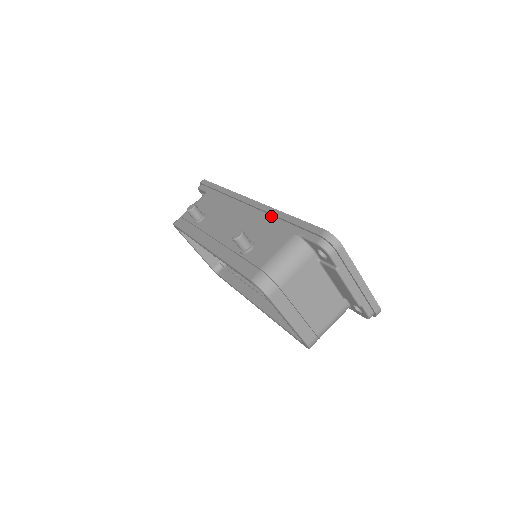
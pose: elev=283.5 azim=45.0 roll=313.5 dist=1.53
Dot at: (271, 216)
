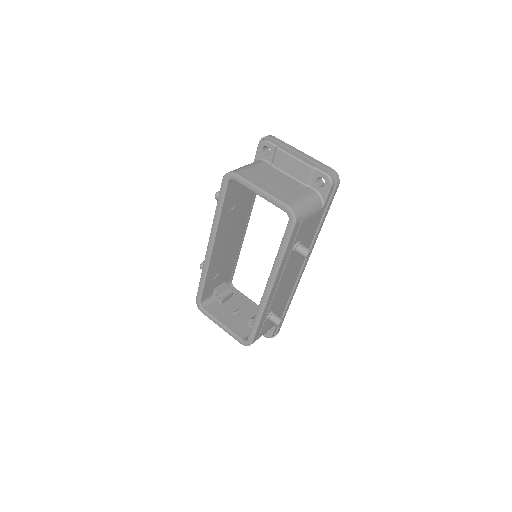
Dot at: occluded
